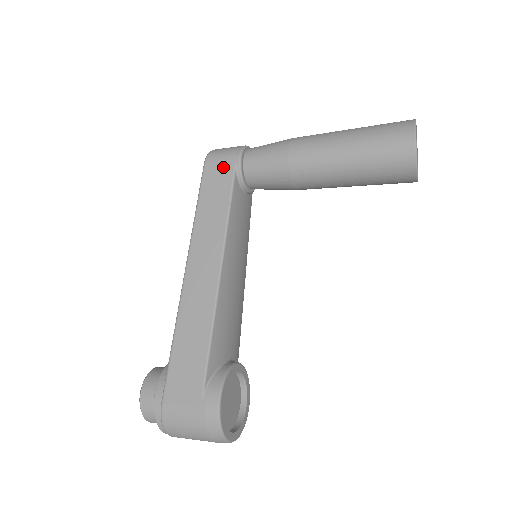
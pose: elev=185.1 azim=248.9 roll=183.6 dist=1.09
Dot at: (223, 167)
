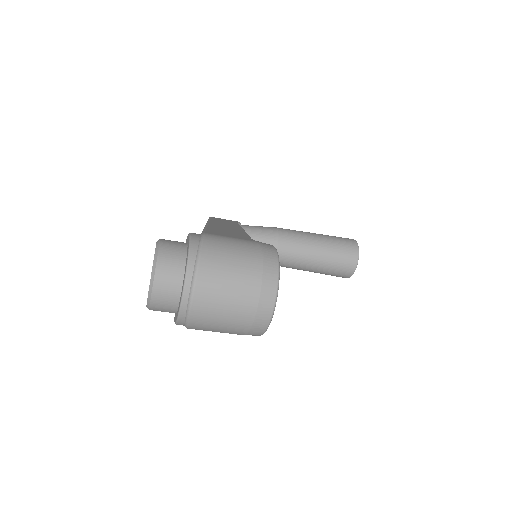
Dot at: occluded
